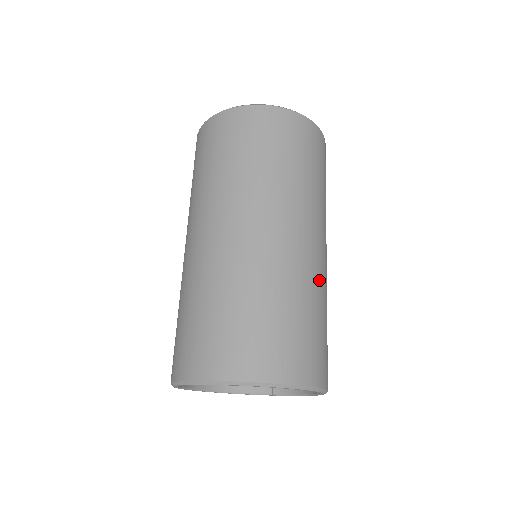
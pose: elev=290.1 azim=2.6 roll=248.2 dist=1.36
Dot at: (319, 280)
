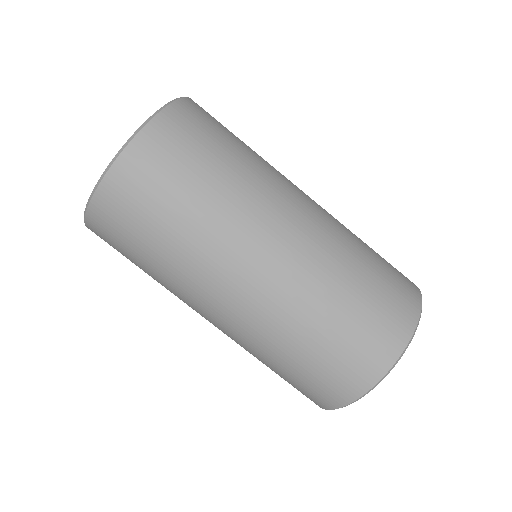
Dot at: (336, 234)
